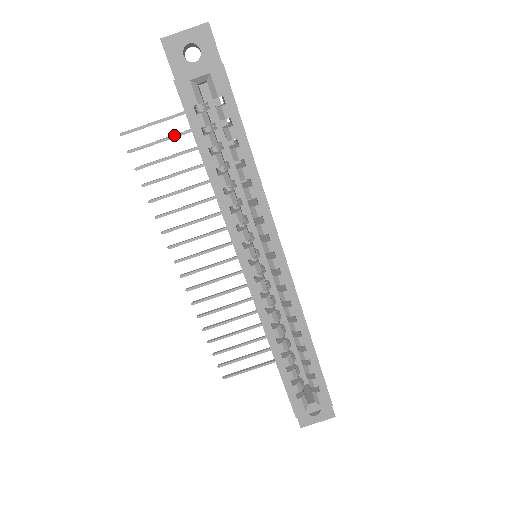
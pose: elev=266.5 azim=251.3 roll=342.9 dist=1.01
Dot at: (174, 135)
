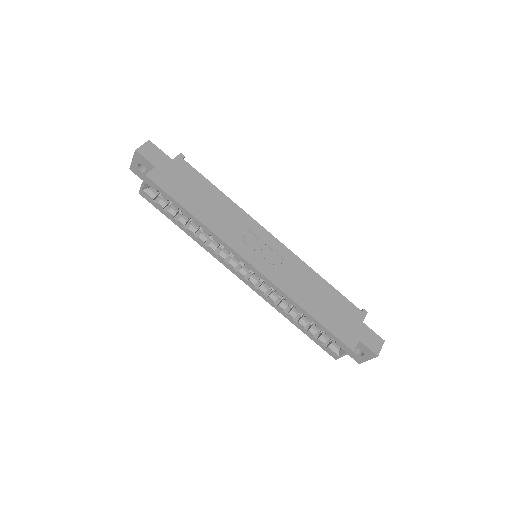
Dot at: occluded
